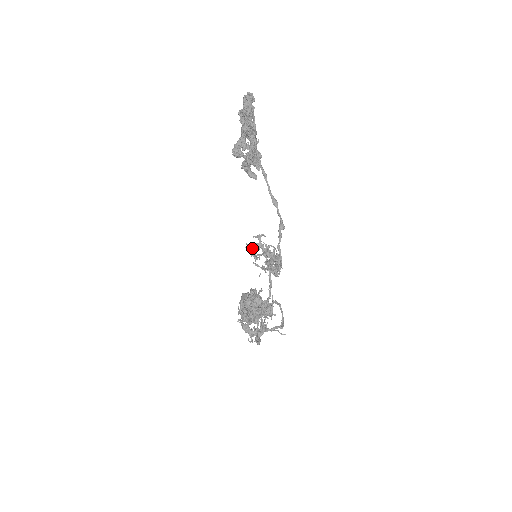
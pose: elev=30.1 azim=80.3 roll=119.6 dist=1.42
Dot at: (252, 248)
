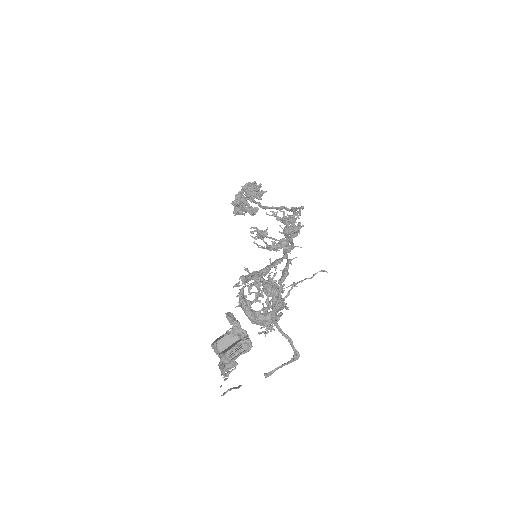
Dot at: (258, 231)
